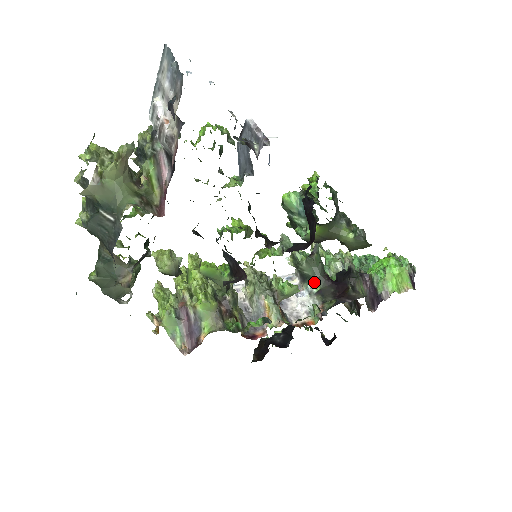
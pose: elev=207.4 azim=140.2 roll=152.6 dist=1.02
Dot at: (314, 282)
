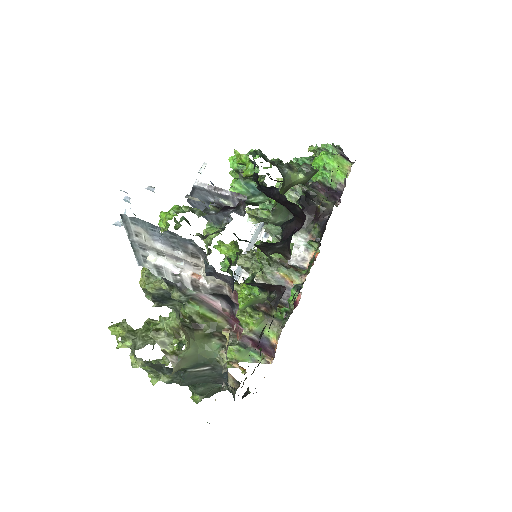
Dot at: occluded
